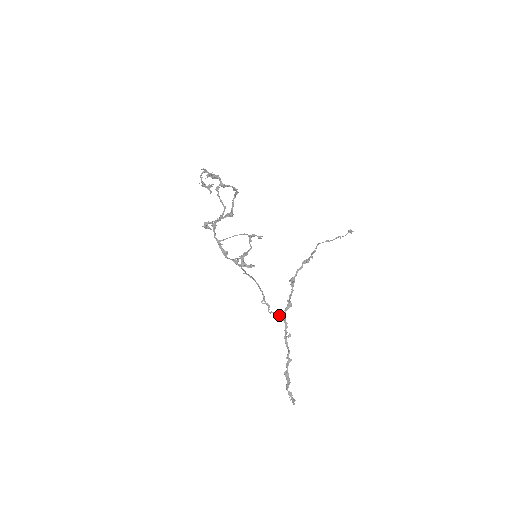
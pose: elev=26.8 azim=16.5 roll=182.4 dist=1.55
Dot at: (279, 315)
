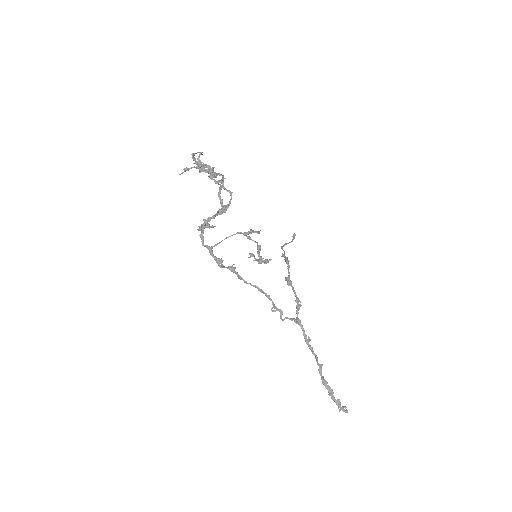
Dot at: (293, 319)
